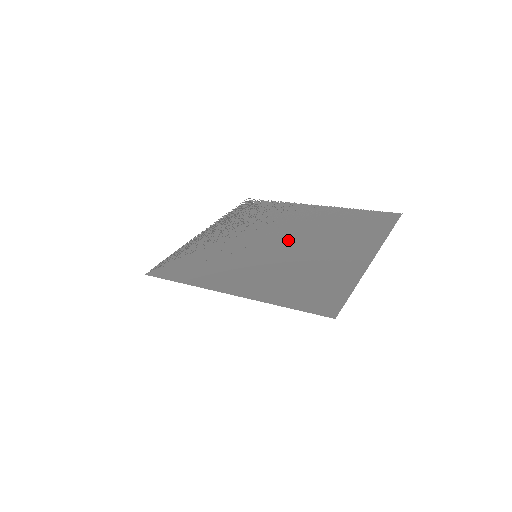
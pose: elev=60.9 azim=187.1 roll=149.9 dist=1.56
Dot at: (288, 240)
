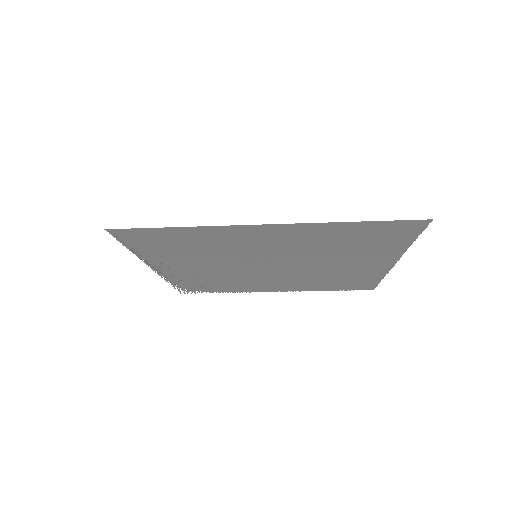
Dot at: (279, 268)
